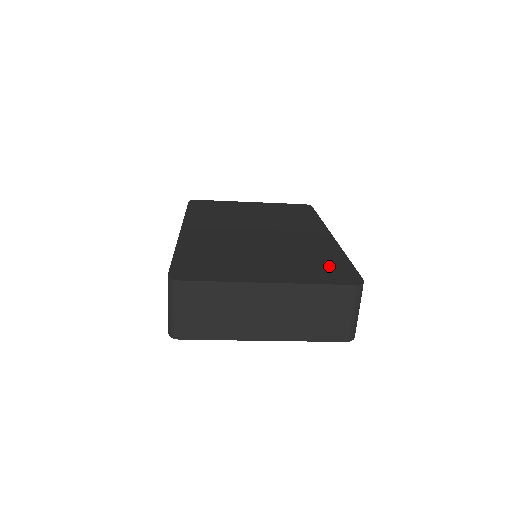
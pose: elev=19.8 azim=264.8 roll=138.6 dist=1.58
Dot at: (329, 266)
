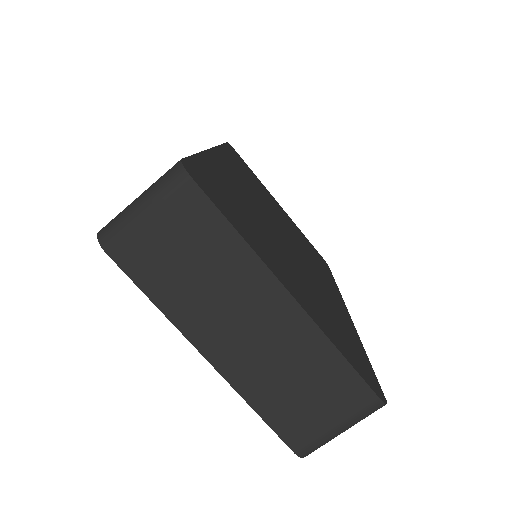
Dot at: (352, 344)
